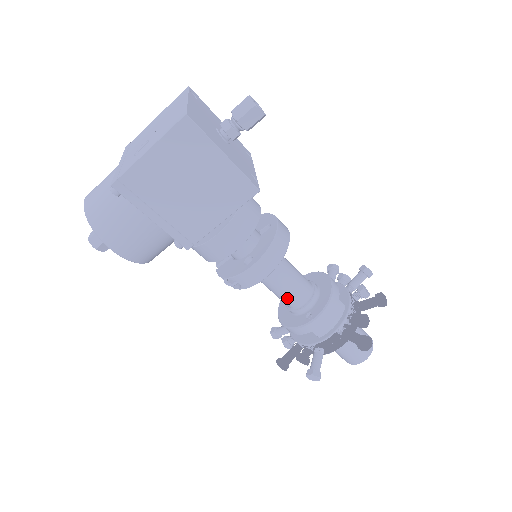
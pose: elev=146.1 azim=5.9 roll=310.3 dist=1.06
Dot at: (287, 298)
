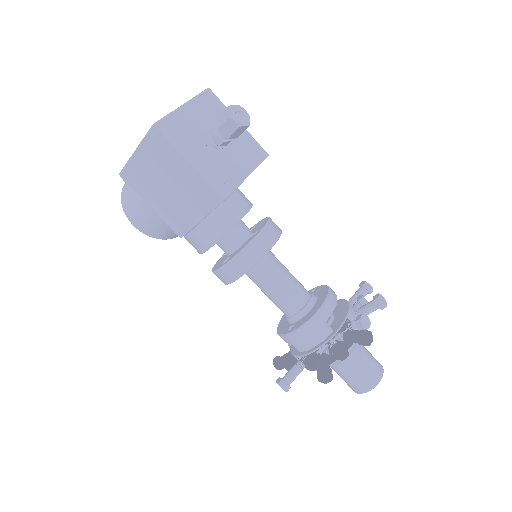
Dot at: (276, 304)
